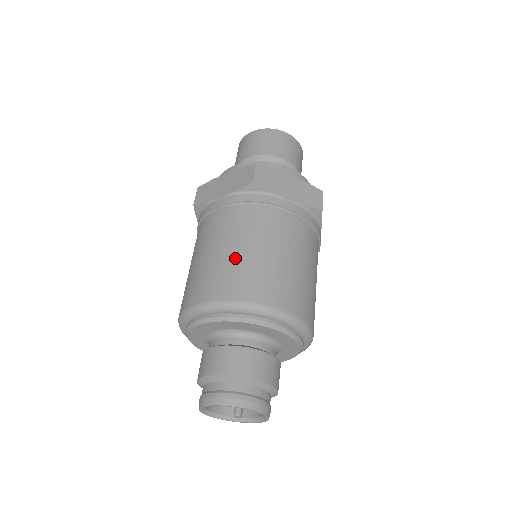
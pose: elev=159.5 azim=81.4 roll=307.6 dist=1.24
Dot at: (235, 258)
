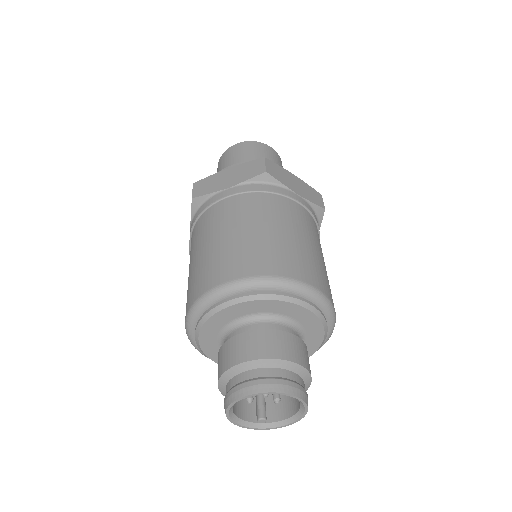
Dot at: (261, 238)
